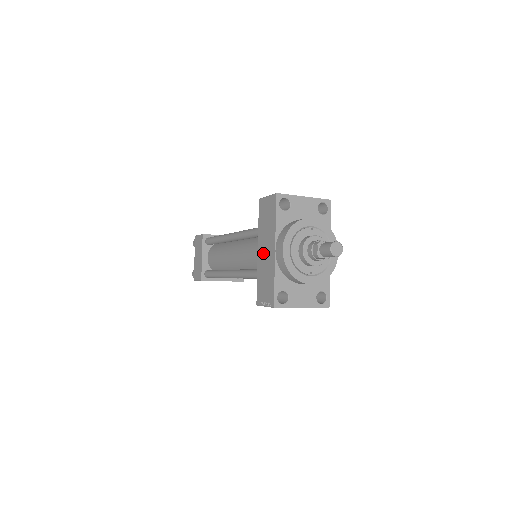
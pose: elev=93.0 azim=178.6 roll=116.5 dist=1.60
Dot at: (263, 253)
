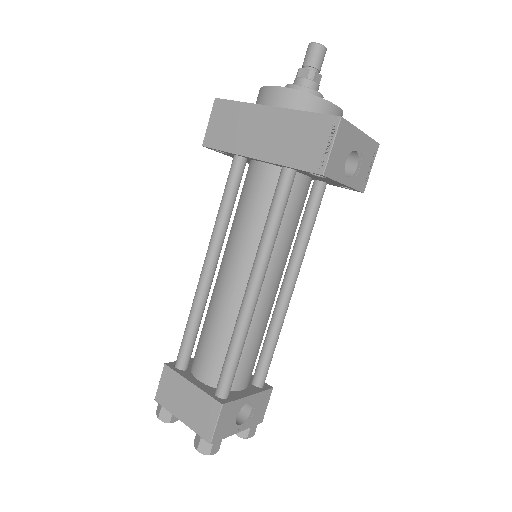
Dot at: (263, 141)
